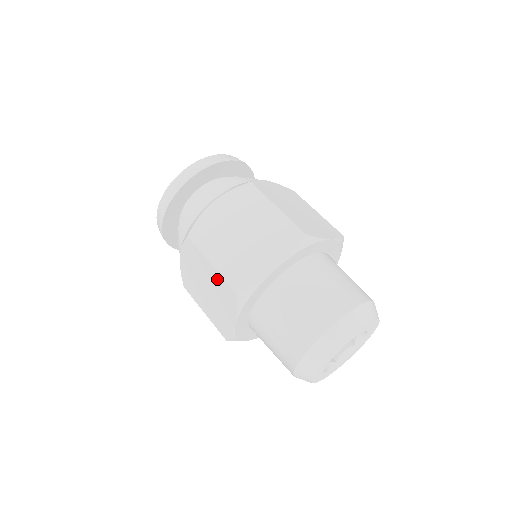
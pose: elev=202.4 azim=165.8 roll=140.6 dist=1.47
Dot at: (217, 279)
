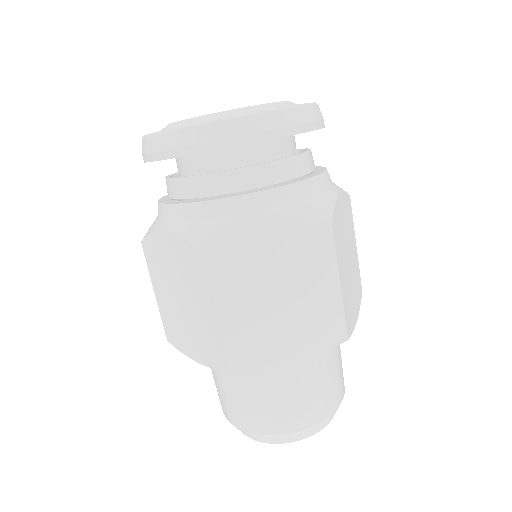
Dot at: occluded
